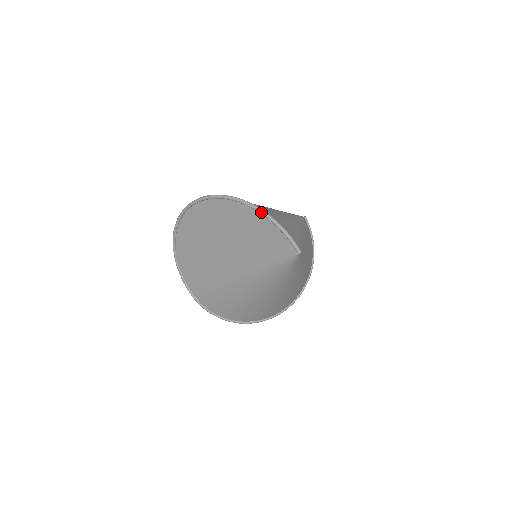
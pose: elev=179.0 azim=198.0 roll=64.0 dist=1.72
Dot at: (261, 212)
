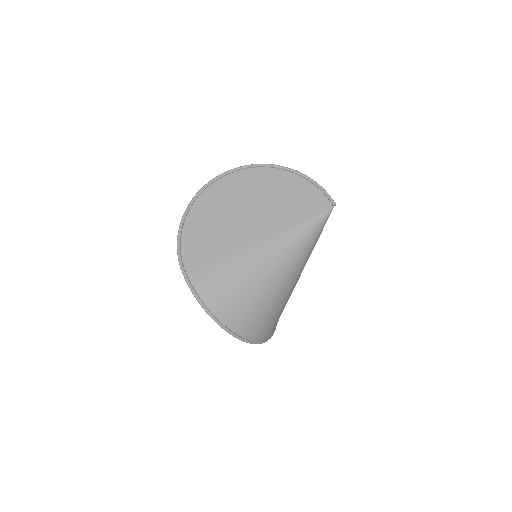
Dot at: (301, 173)
